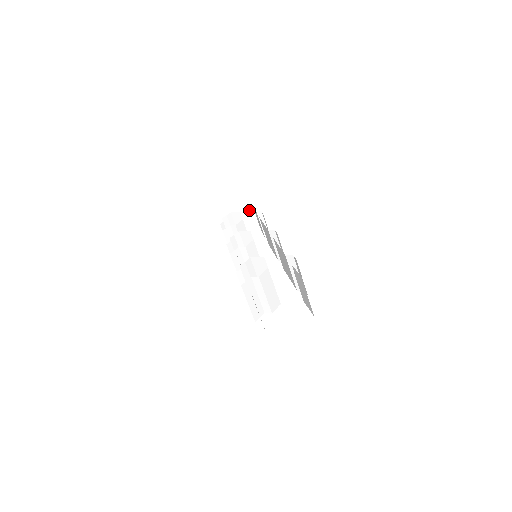
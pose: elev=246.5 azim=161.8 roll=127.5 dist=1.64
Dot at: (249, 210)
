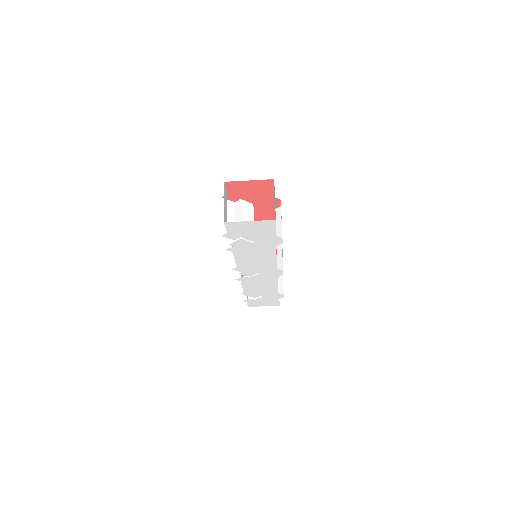
Dot at: occluded
